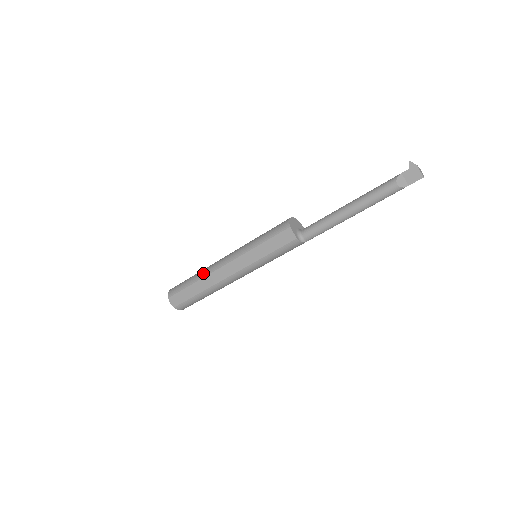
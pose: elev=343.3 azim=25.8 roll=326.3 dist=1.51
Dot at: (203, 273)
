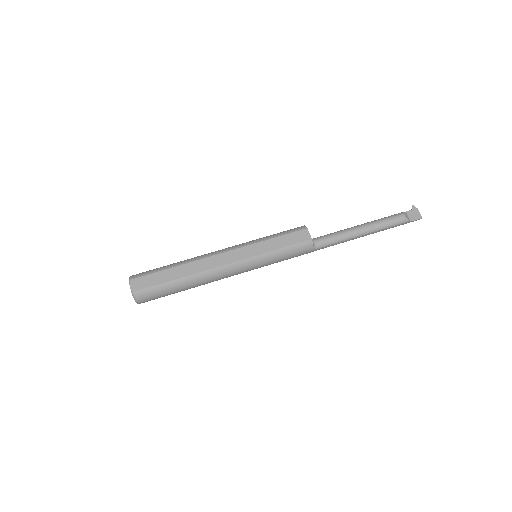
Dot at: (190, 259)
